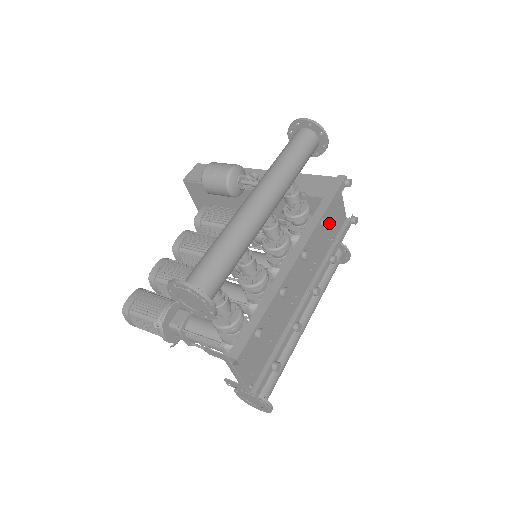
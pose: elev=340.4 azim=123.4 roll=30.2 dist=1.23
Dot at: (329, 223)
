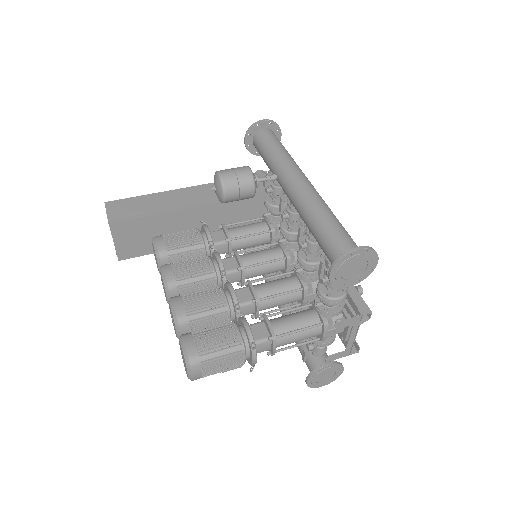
Dot at: occluded
